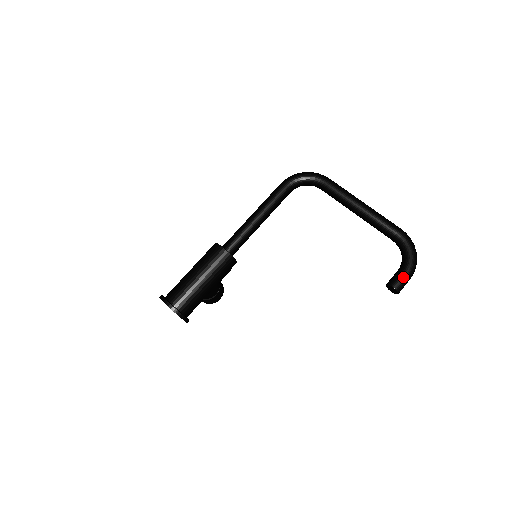
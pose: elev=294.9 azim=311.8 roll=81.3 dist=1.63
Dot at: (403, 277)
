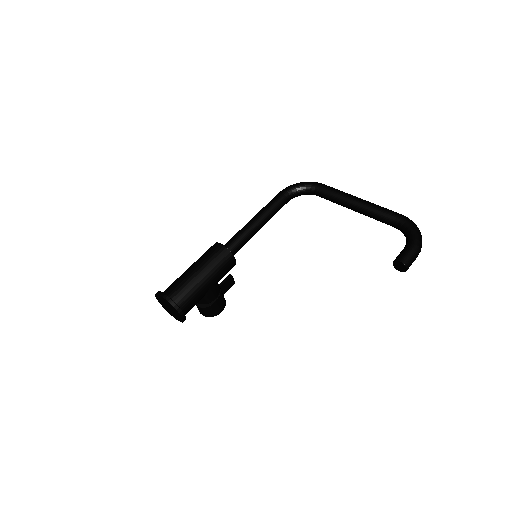
Dot at: (409, 251)
